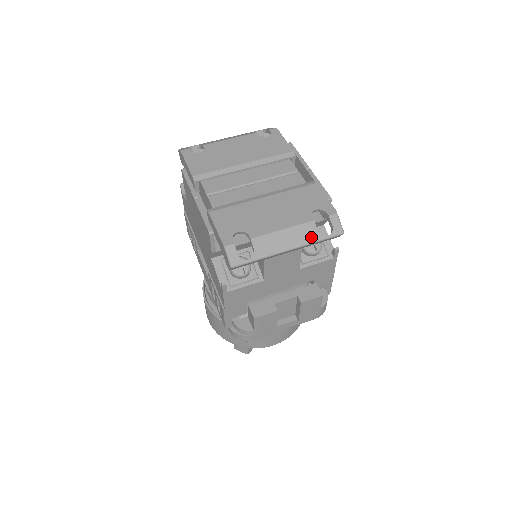
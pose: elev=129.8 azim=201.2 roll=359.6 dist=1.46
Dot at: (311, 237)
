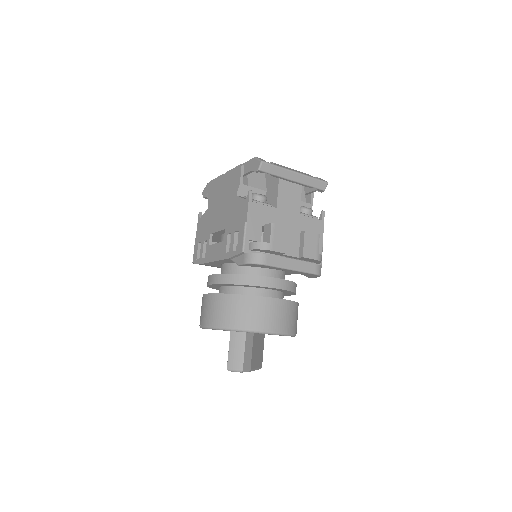
Dot at: (308, 175)
